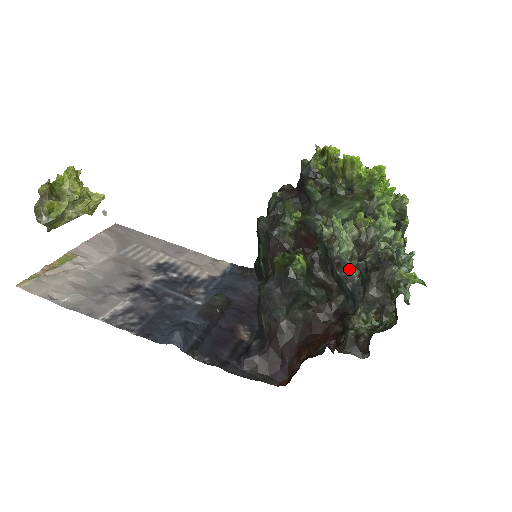
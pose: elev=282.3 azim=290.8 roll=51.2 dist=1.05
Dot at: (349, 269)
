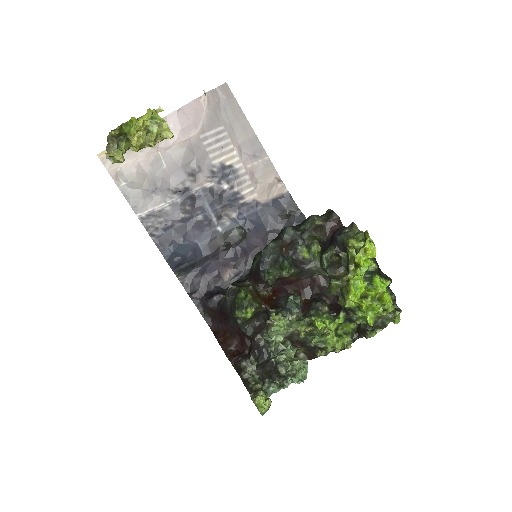
Dot at: (268, 345)
